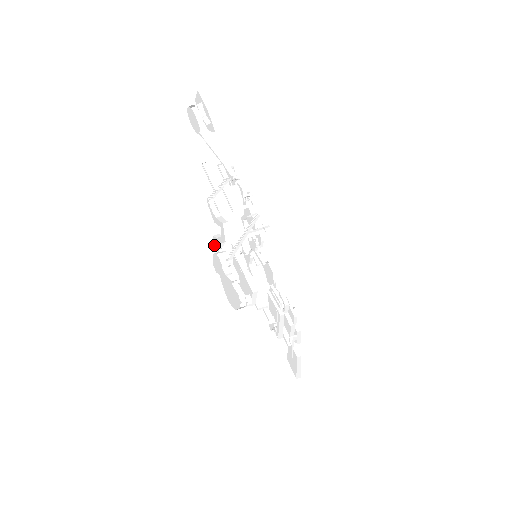
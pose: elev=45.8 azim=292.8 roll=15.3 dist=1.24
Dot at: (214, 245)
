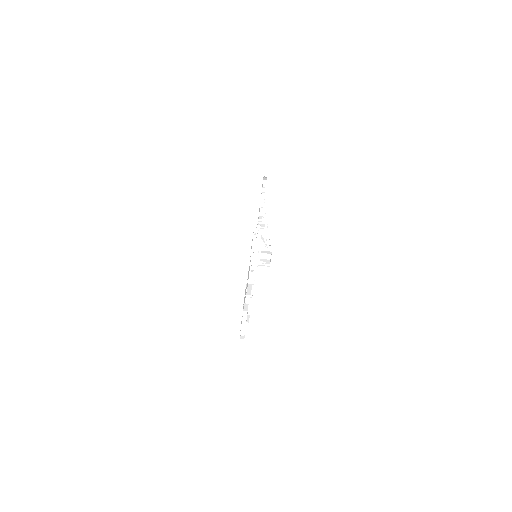
Dot at: occluded
